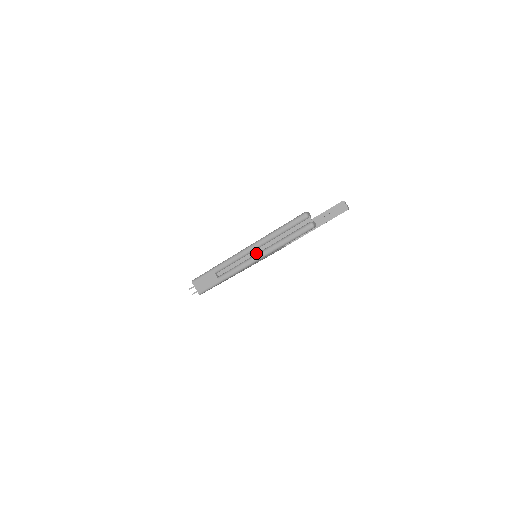
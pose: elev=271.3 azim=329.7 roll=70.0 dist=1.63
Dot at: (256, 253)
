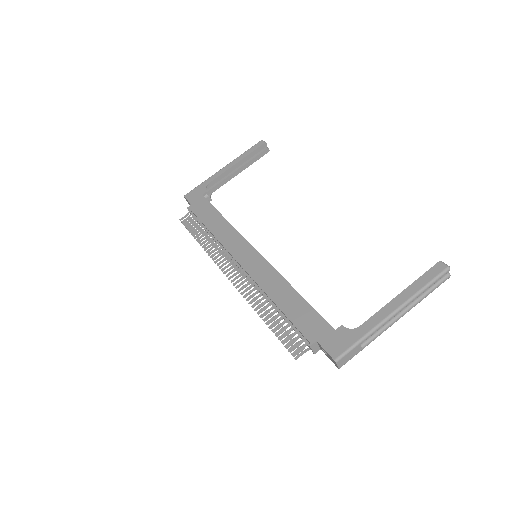
Dot at: (398, 312)
